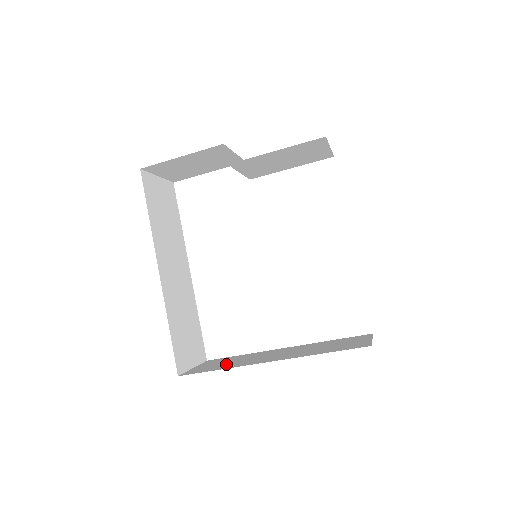
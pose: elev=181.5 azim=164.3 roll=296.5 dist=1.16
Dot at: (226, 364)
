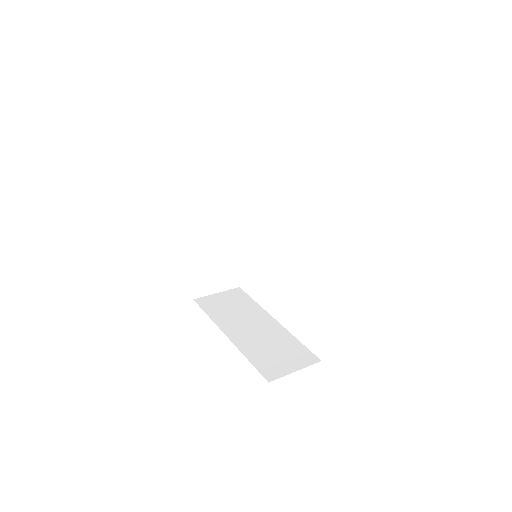
Dot at: (223, 310)
